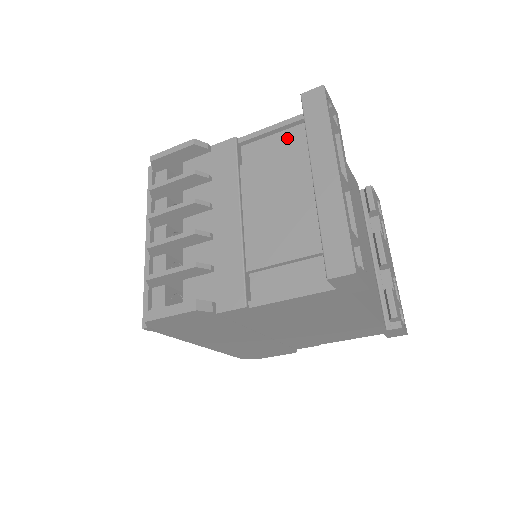
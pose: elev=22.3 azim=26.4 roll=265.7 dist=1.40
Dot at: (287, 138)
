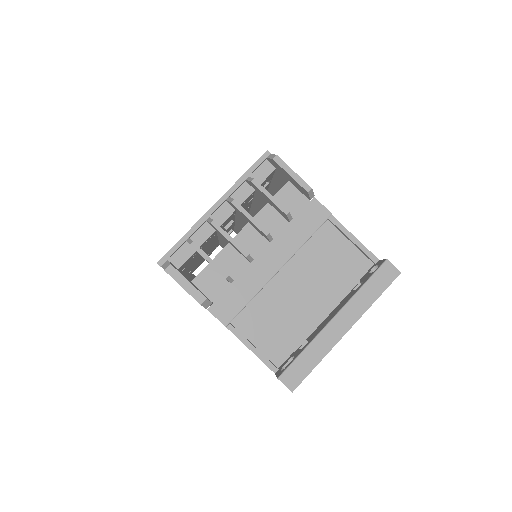
Dot at: (352, 255)
